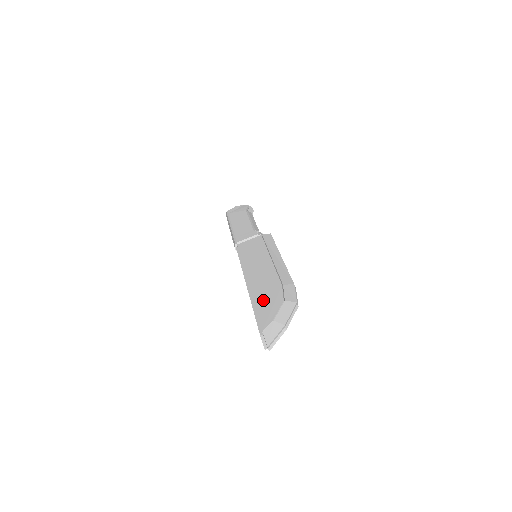
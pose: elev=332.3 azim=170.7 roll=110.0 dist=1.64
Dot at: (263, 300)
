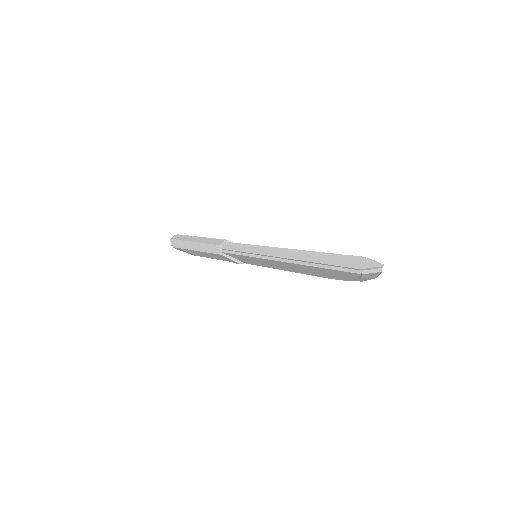
Dot at: occluded
